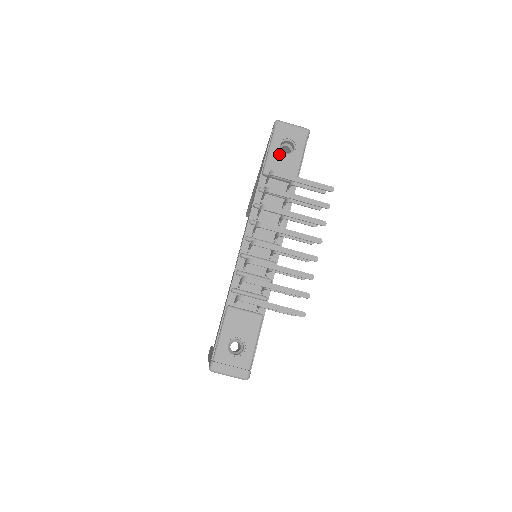
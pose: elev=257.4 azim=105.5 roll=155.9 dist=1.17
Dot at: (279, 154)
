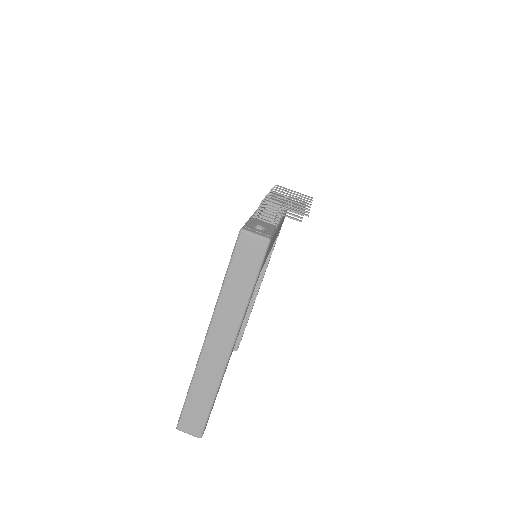
Dot at: occluded
